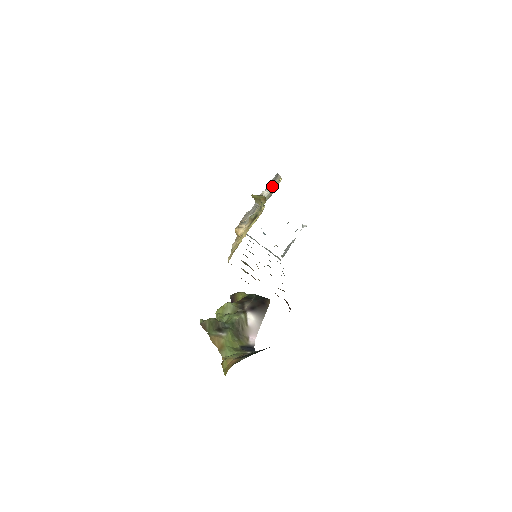
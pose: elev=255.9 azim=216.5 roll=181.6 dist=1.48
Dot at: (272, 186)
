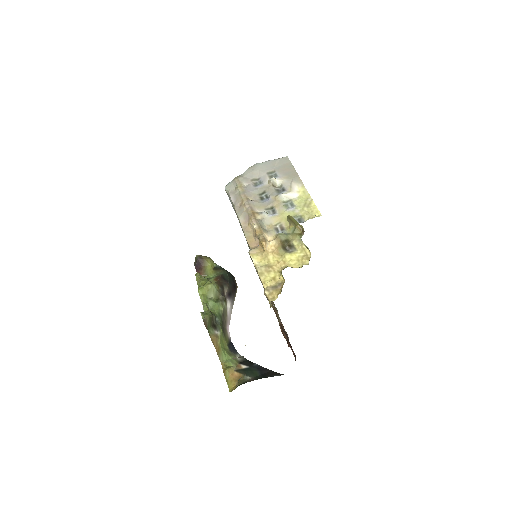
Dot at: (294, 192)
